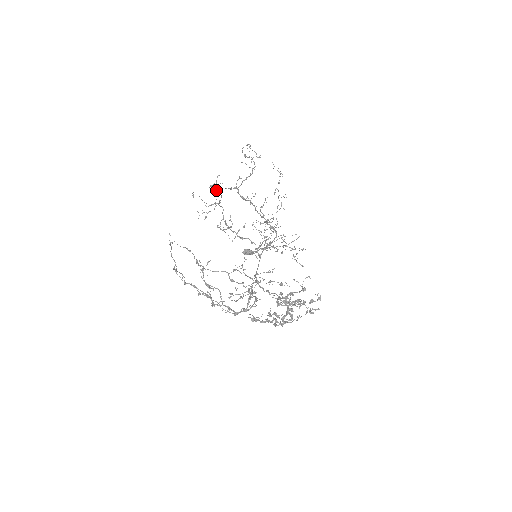
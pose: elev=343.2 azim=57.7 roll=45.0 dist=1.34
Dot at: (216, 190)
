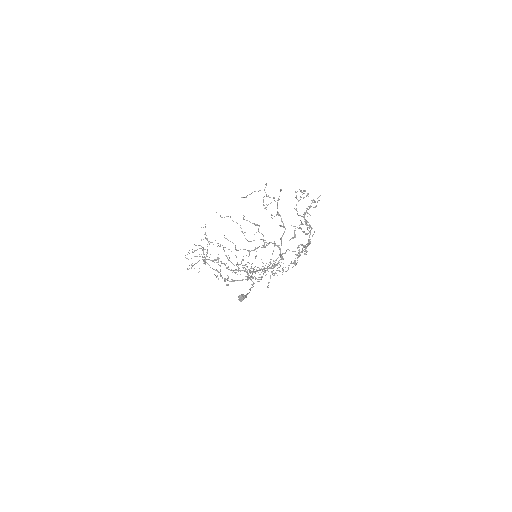
Dot at: occluded
